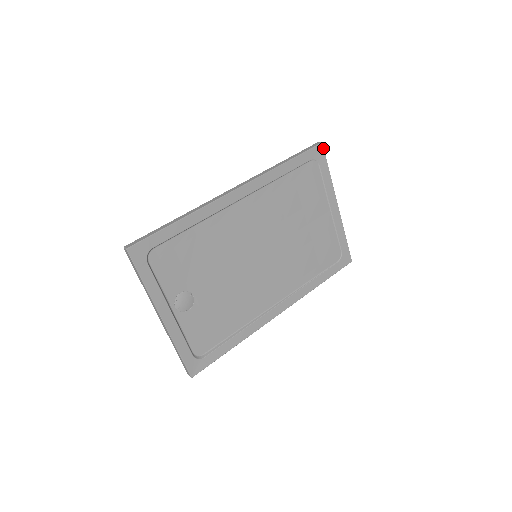
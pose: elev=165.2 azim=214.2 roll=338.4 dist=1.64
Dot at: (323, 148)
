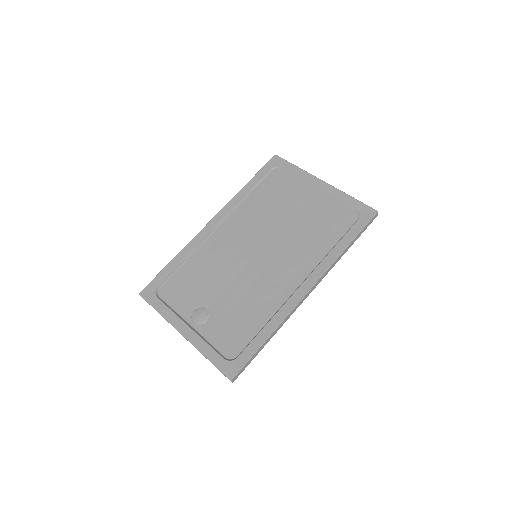
Dot at: (279, 157)
